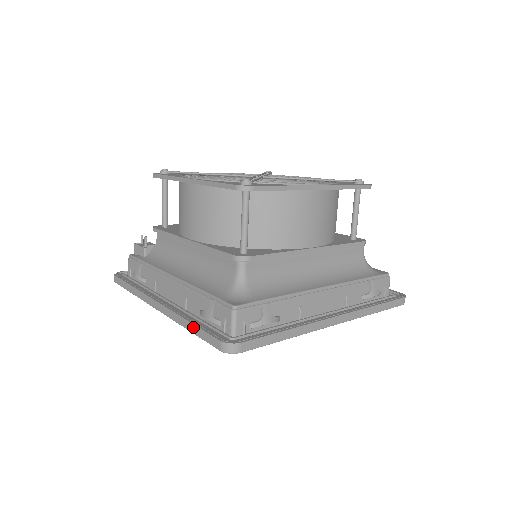
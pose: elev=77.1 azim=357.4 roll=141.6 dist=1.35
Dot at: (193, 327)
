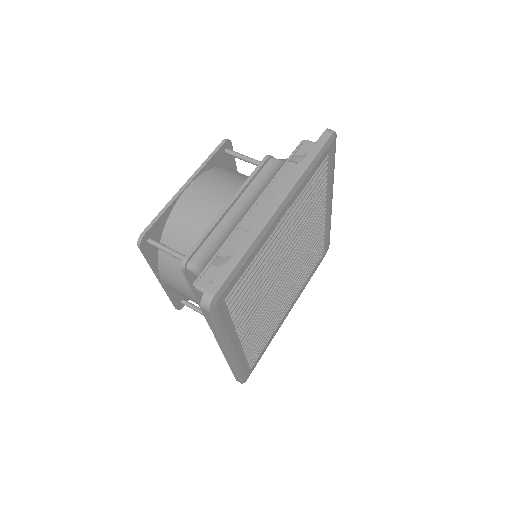
Dot at: (212, 328)
